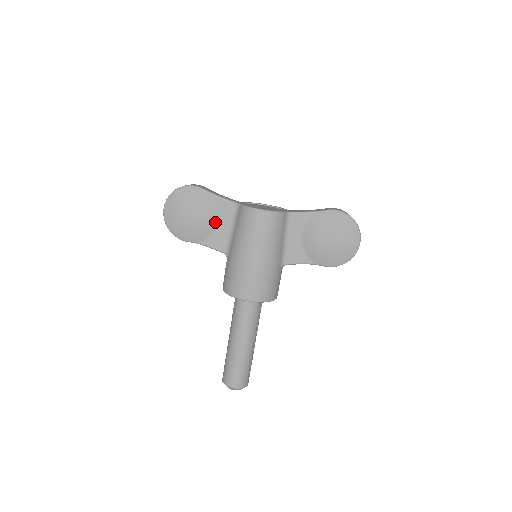
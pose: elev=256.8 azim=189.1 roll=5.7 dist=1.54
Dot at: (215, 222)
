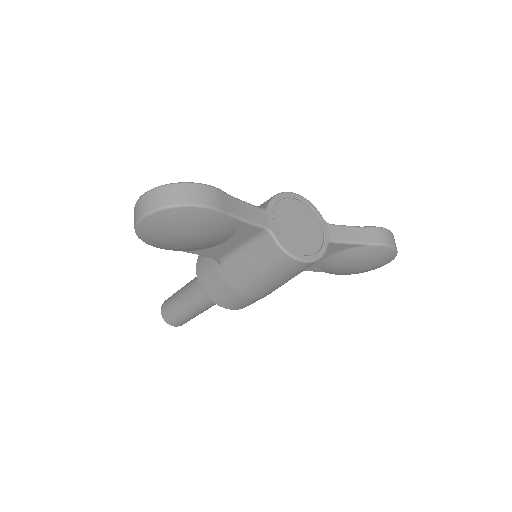
Dot at: (221, 241)
